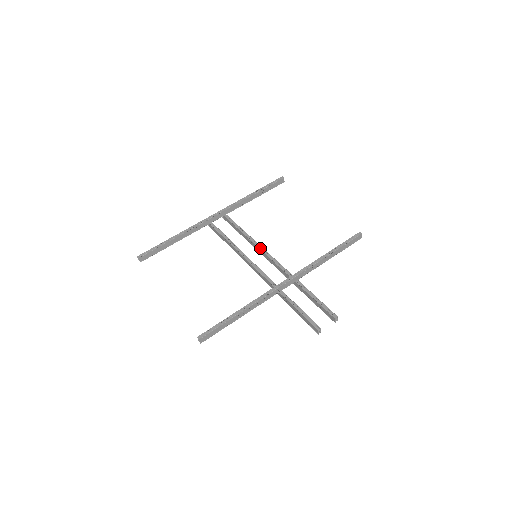
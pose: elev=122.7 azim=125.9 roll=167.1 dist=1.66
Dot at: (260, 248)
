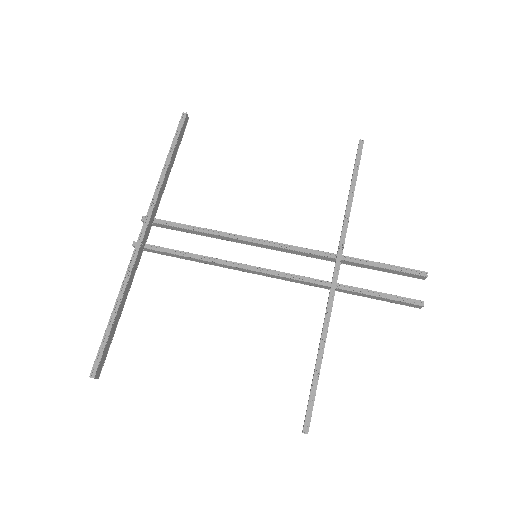
Dot at: (249, 240)
